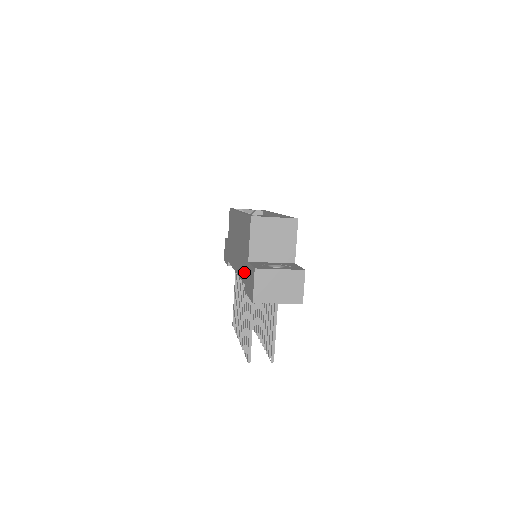
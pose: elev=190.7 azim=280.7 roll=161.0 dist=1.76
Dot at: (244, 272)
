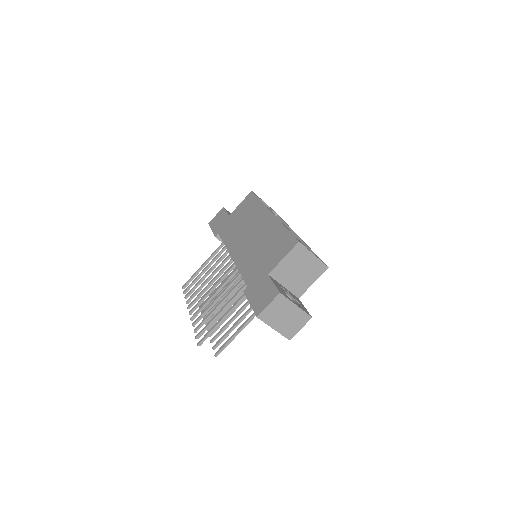
Dot at: (253, 276)
